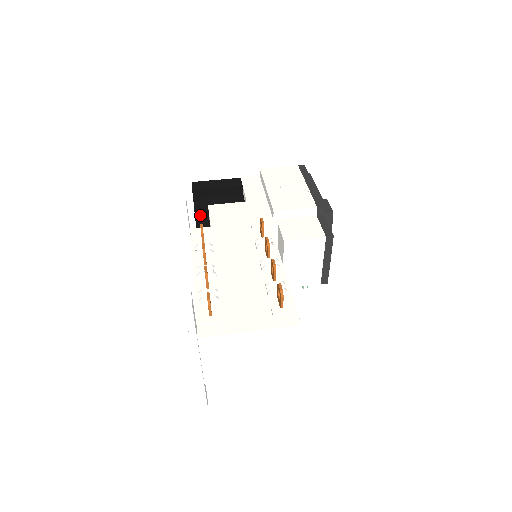
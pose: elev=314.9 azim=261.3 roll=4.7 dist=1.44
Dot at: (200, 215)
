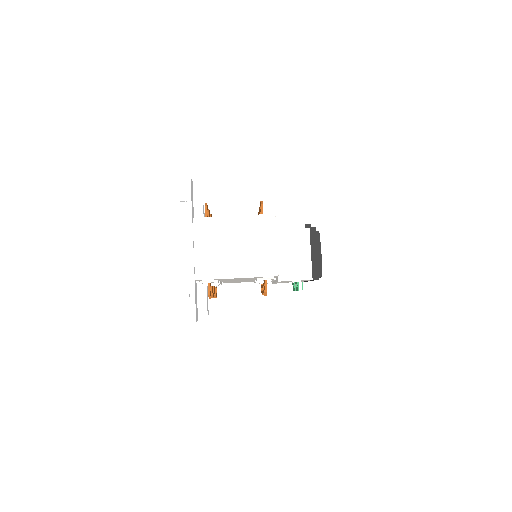
Dot at: occluded
